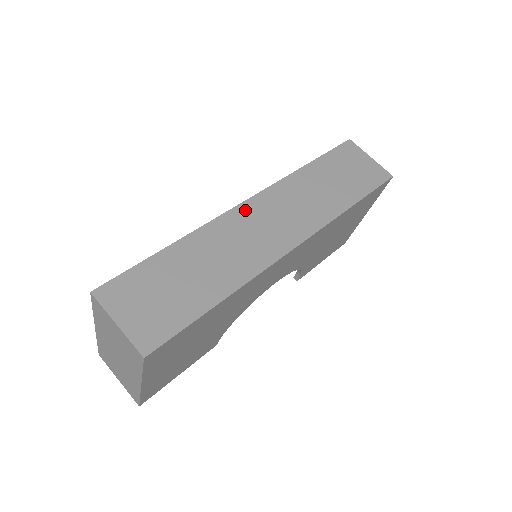
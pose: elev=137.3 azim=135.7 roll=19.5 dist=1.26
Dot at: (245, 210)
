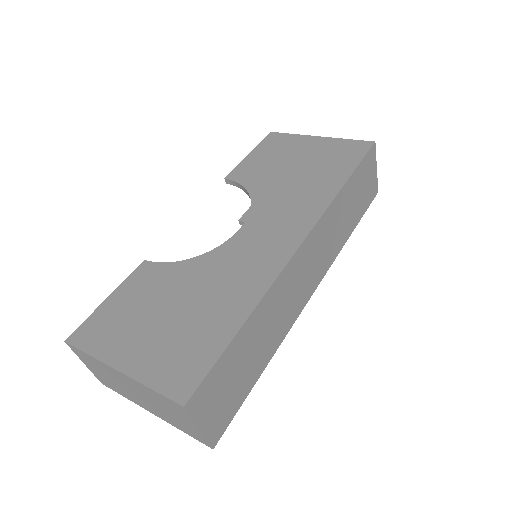
Dot at: (298, 258)
